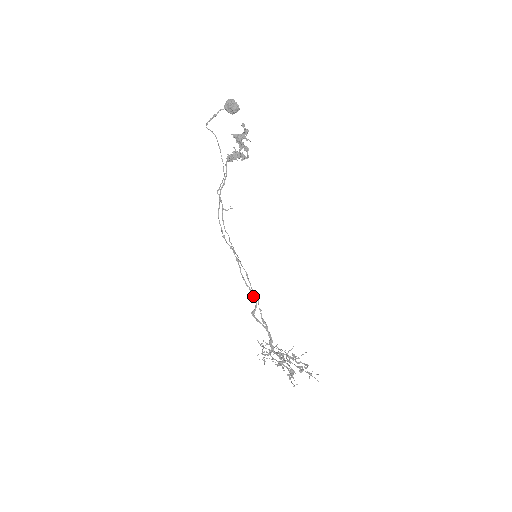
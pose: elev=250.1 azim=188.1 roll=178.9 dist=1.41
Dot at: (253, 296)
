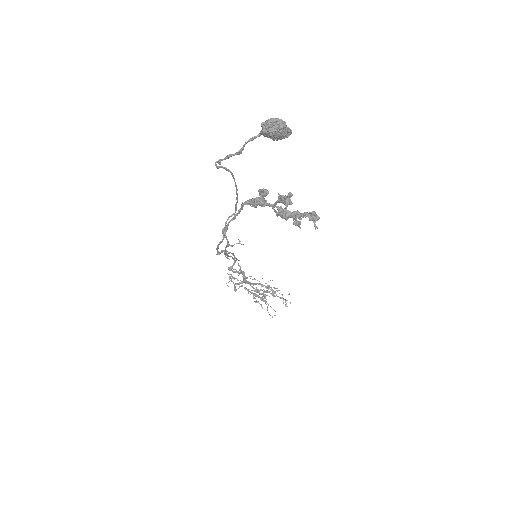
Dot at: (233, 259)
